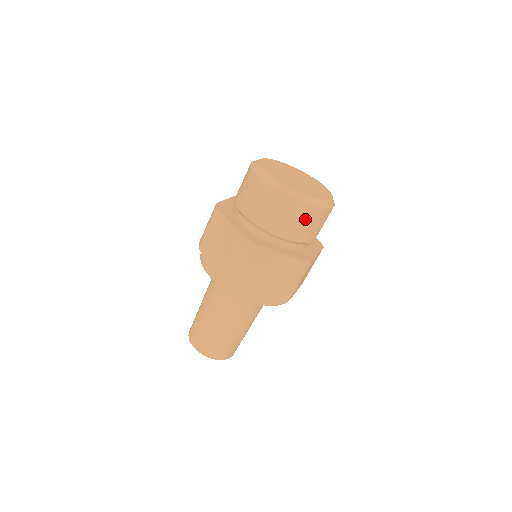
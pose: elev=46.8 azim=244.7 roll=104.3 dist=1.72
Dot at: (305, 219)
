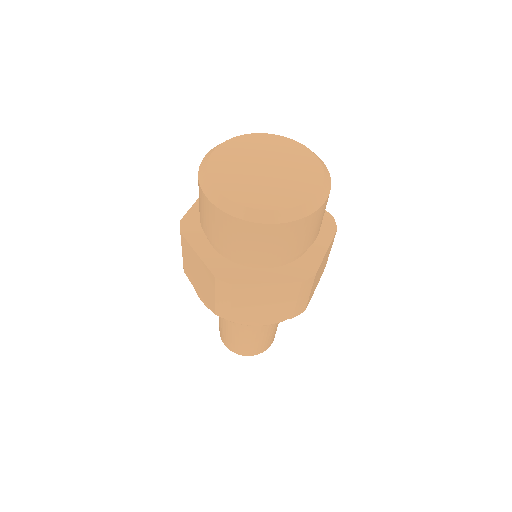
Dot at: (287, 237)
